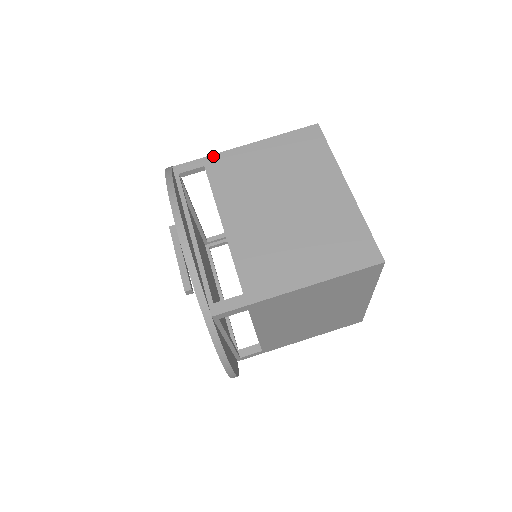
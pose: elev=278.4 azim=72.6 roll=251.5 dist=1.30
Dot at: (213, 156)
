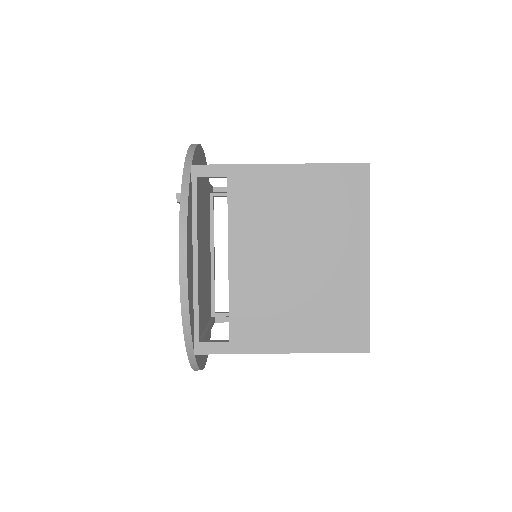
Dot at: occluded
